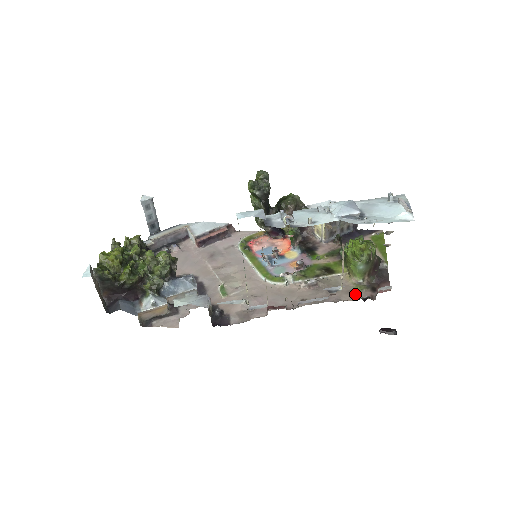
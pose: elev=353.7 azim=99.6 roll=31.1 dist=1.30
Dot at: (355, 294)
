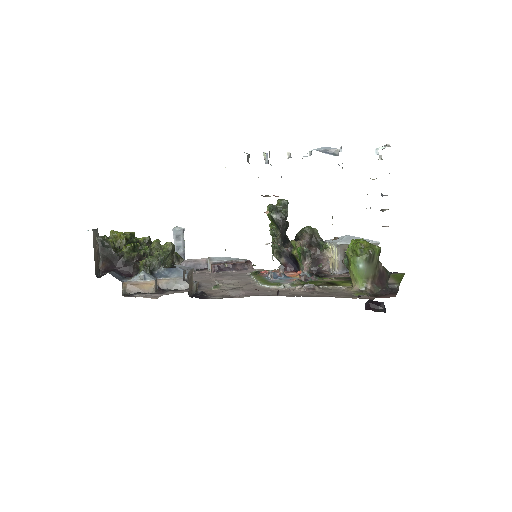
Dot at: (353, 296)
